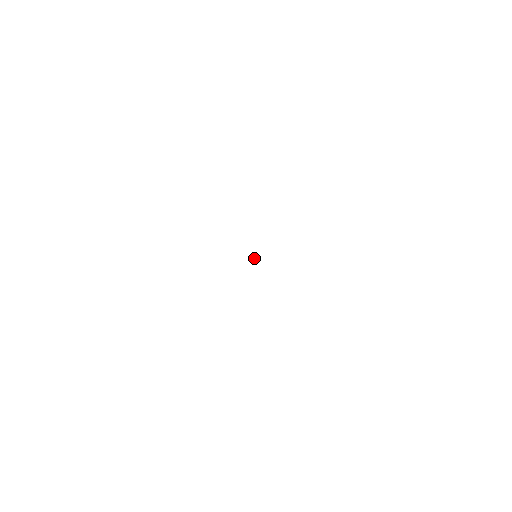
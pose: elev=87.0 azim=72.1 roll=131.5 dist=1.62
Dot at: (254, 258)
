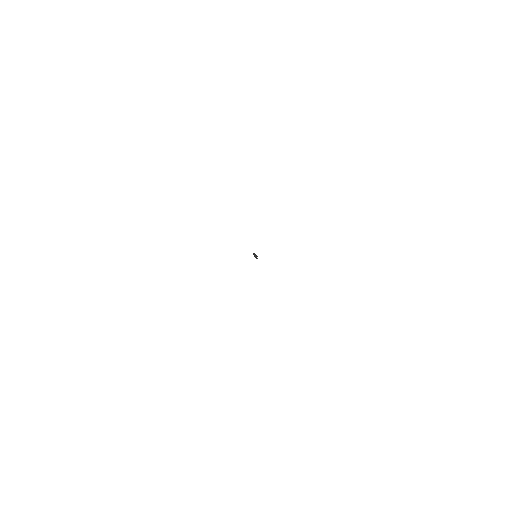
Dot at: (253, 254)
